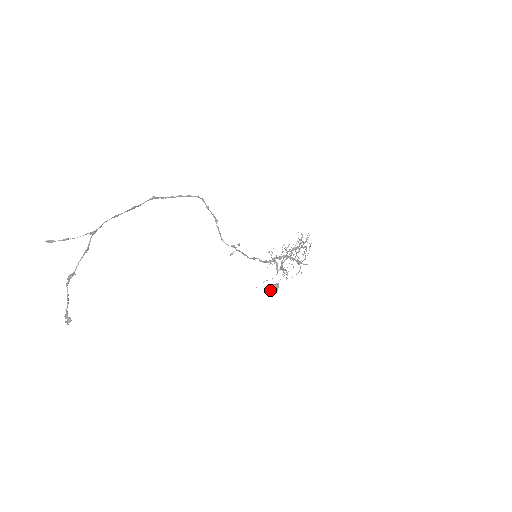
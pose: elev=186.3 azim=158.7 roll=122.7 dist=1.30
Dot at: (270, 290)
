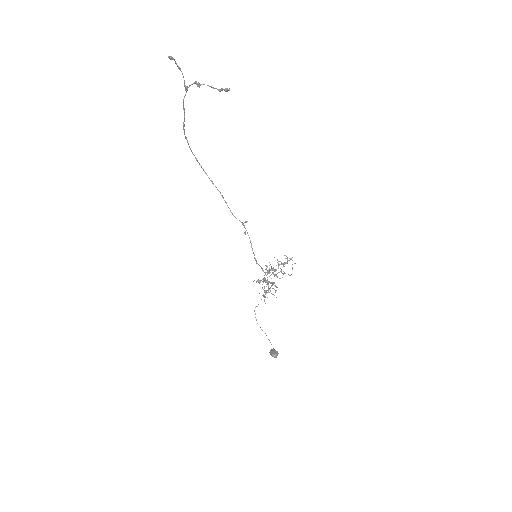
Dot at: (273, 353)
